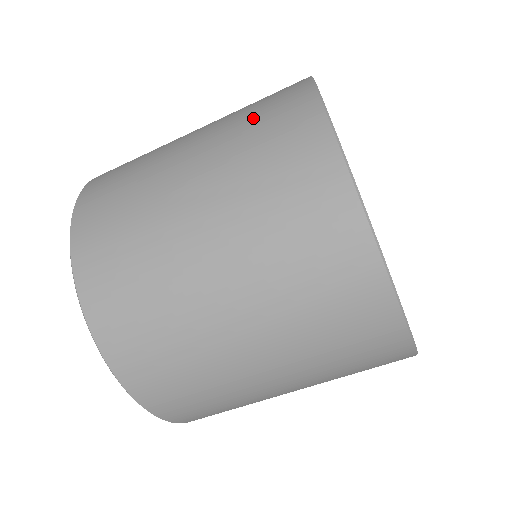
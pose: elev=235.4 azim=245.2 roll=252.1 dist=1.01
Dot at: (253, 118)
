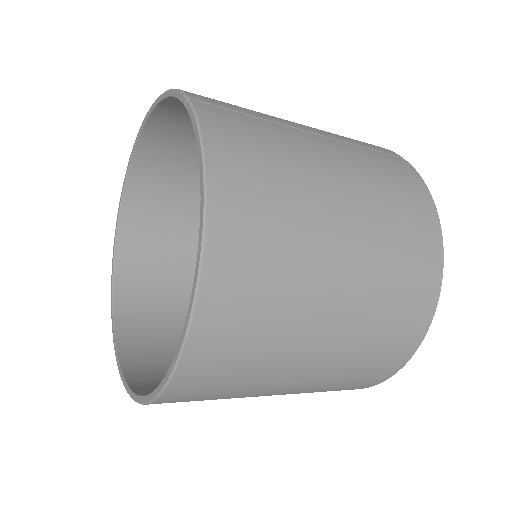
Dot at: (381, 339)
